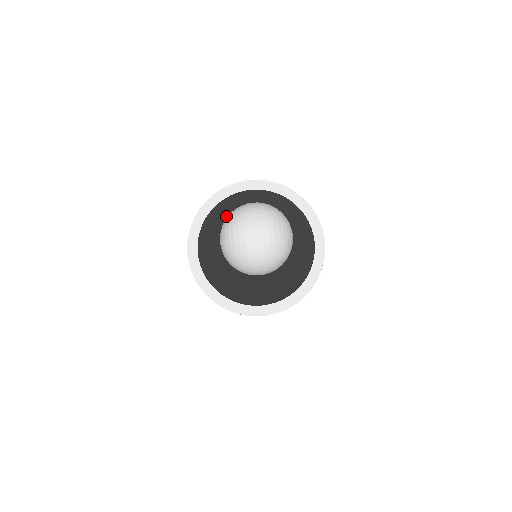
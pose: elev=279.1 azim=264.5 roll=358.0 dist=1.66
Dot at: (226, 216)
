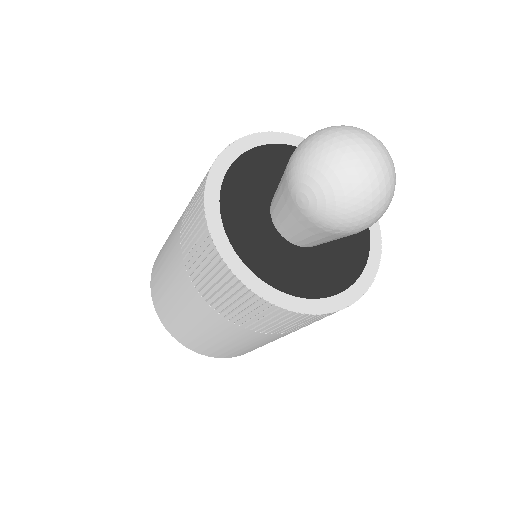
Dot at: (244, 189)
